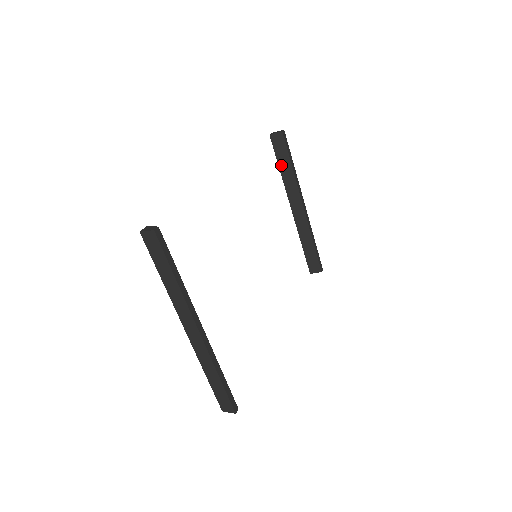
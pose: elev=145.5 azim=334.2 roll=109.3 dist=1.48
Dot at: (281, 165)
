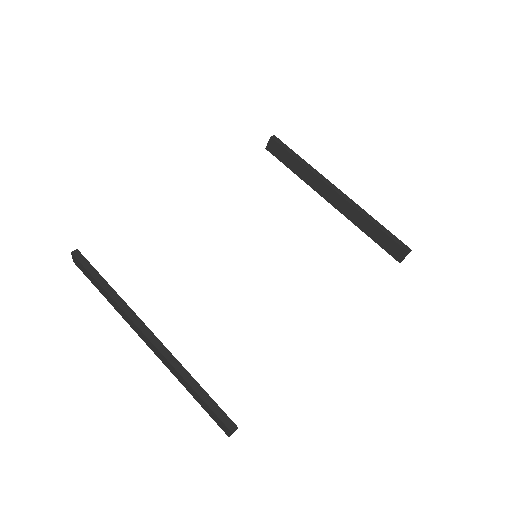
Dot at: (291, 167)
